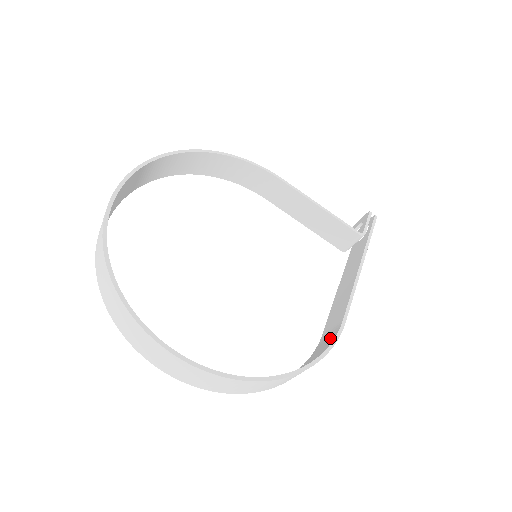
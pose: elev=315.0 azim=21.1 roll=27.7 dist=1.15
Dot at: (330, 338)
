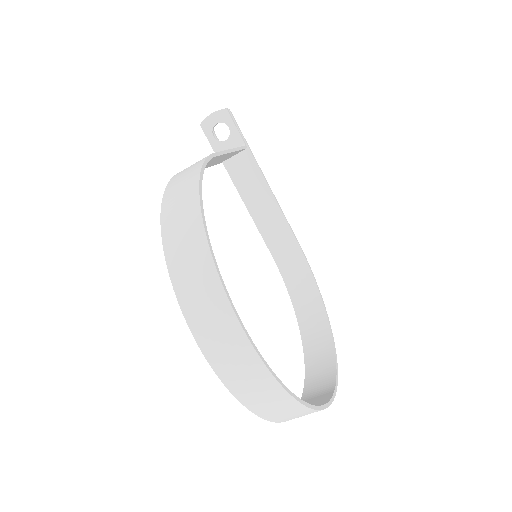
Dot at: (296, 259)
